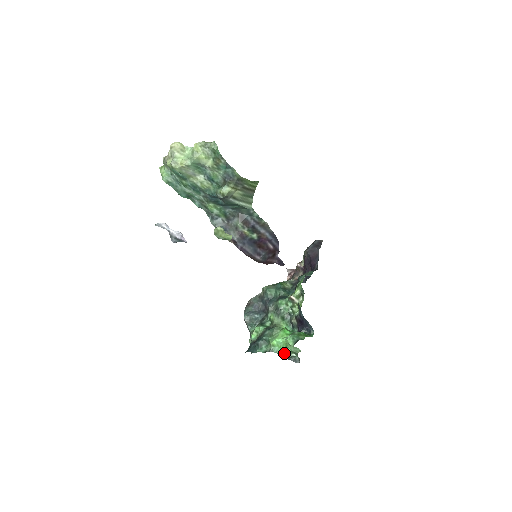
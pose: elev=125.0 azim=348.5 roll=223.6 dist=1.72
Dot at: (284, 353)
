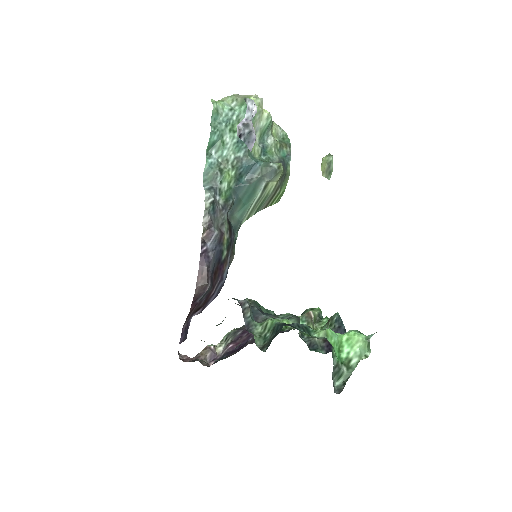
Dot at: (336, 357)
